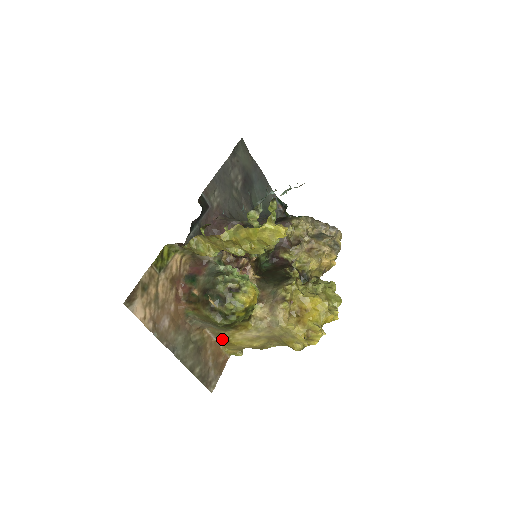
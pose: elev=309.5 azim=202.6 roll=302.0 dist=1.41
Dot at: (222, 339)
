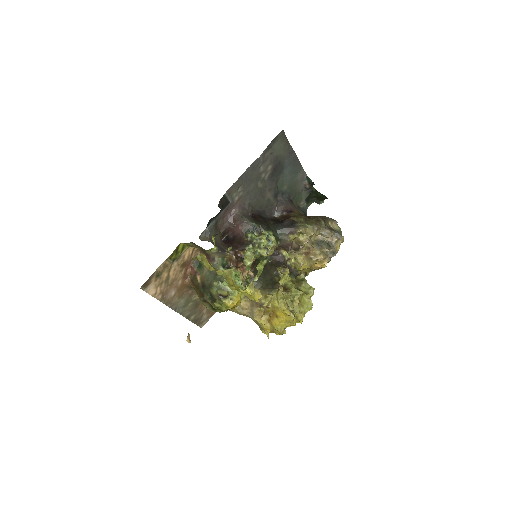
Dot at: occluded
